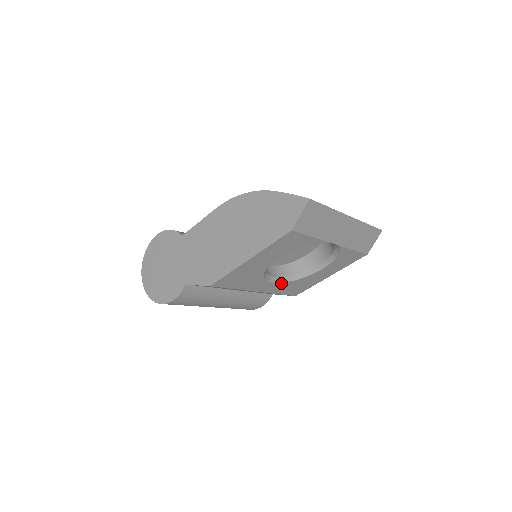
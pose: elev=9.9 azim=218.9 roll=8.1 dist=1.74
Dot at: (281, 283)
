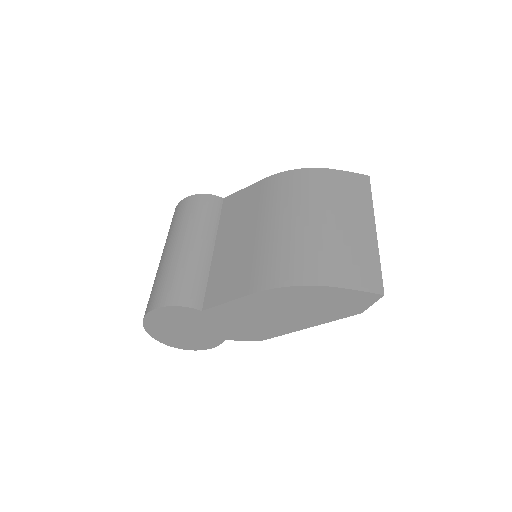
Dot at: occluded
